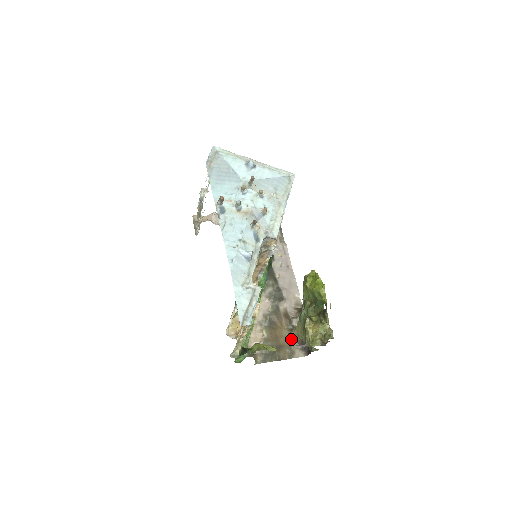
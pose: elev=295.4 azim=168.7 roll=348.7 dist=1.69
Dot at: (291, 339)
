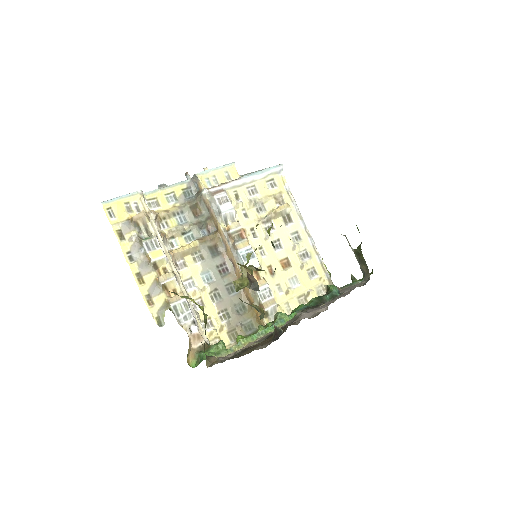
Dot at: (271, 338)
